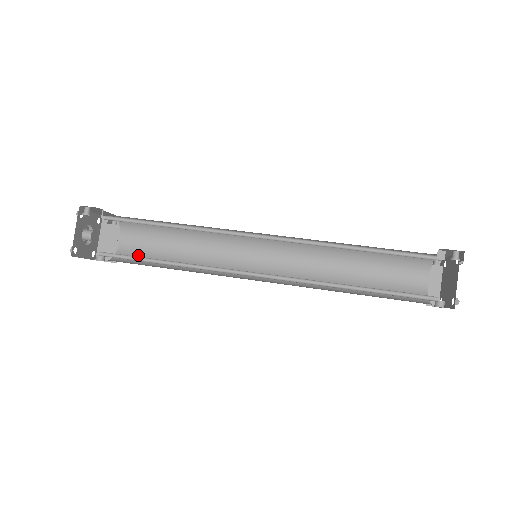
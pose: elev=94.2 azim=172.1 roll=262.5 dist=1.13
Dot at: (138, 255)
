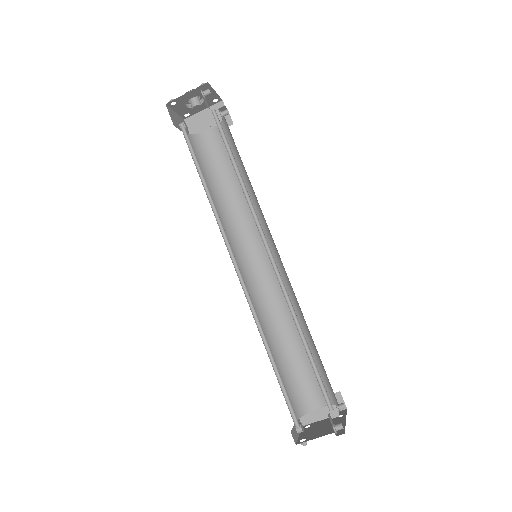
Dot at: (207, 153)
